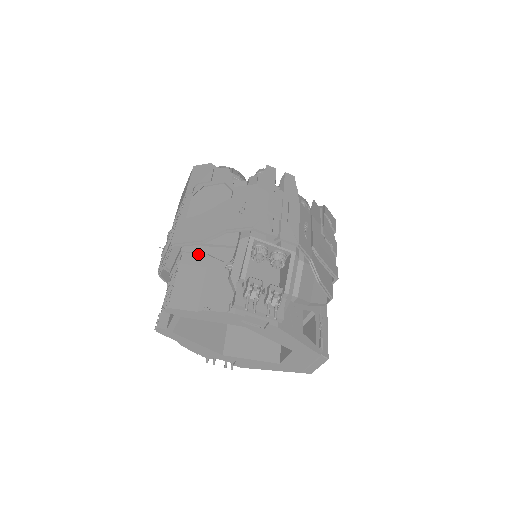
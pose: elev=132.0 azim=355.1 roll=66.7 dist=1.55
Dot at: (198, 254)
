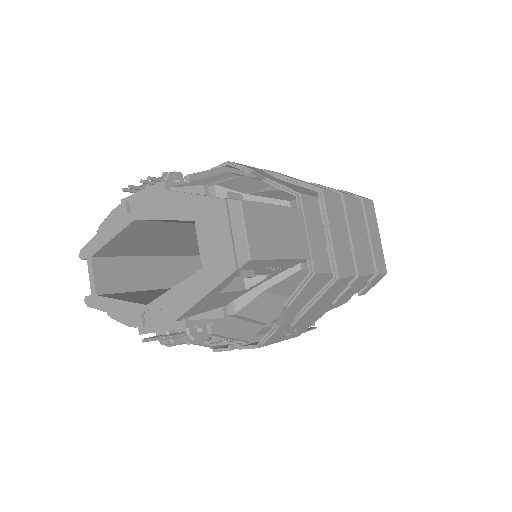
Dot at: occluded
